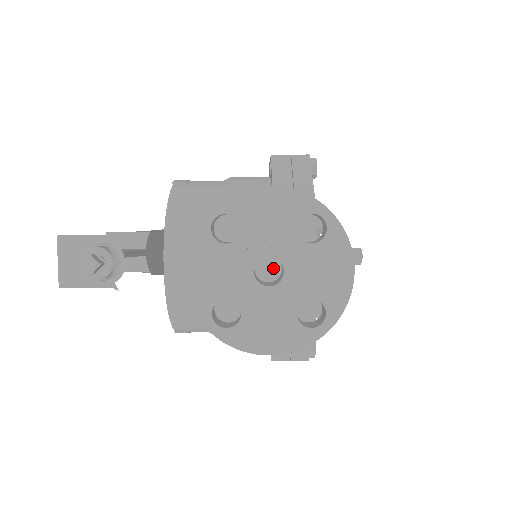
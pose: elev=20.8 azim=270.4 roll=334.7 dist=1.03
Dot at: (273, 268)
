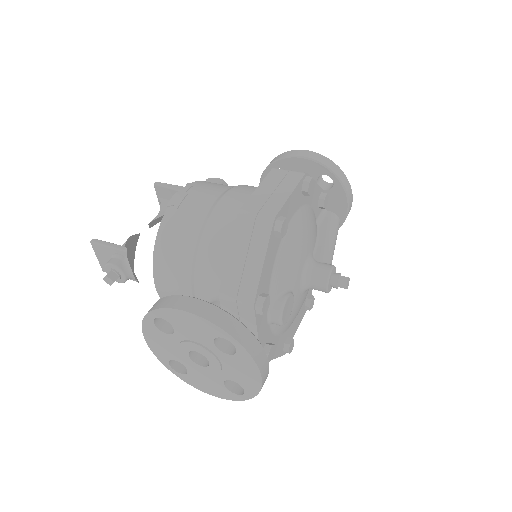
Dot at: occluded
